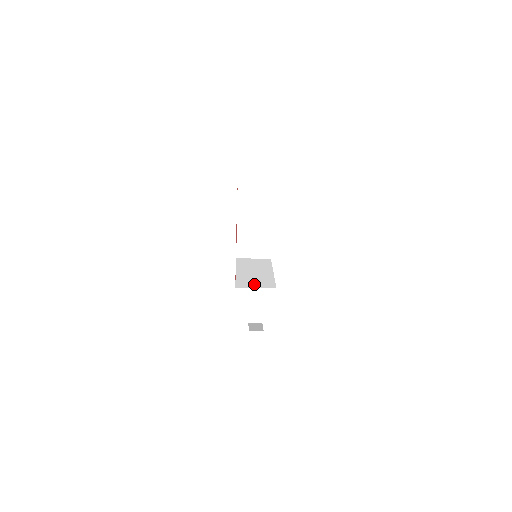
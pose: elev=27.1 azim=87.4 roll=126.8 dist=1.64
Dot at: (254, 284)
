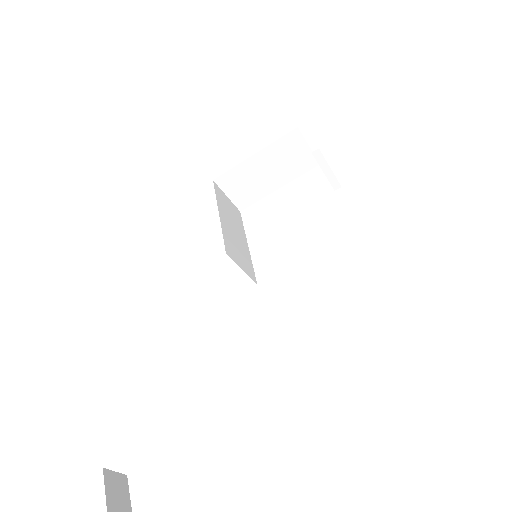
Dot at: occluded
